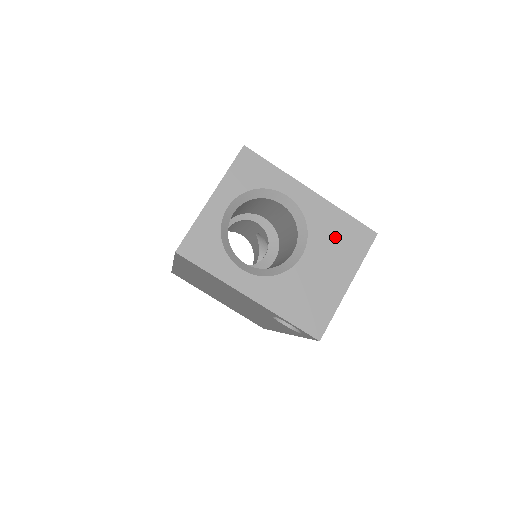
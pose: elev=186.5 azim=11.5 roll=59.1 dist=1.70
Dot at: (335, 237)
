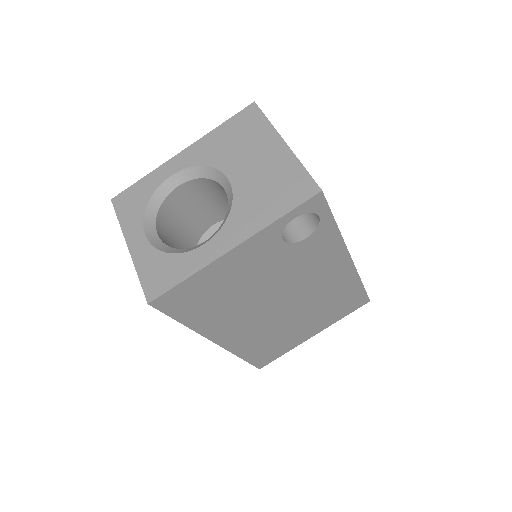
Dot at: (232, 143)
